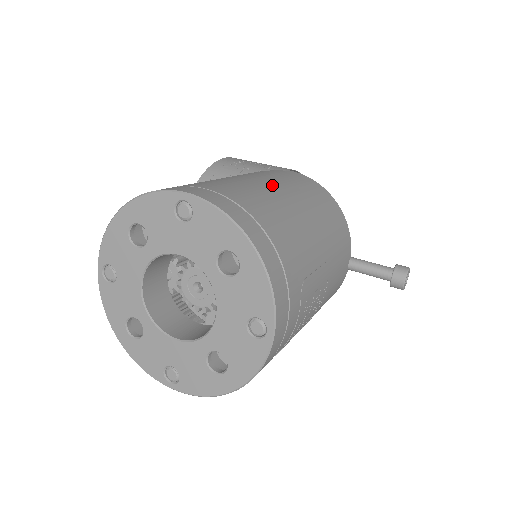
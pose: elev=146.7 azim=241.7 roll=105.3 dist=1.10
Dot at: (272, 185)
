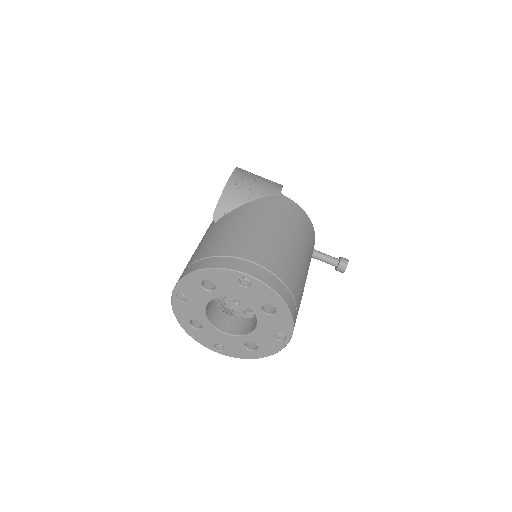
Dot at: (280, 233)
